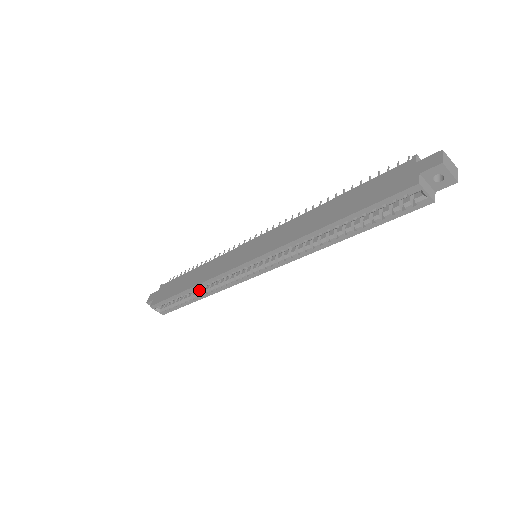
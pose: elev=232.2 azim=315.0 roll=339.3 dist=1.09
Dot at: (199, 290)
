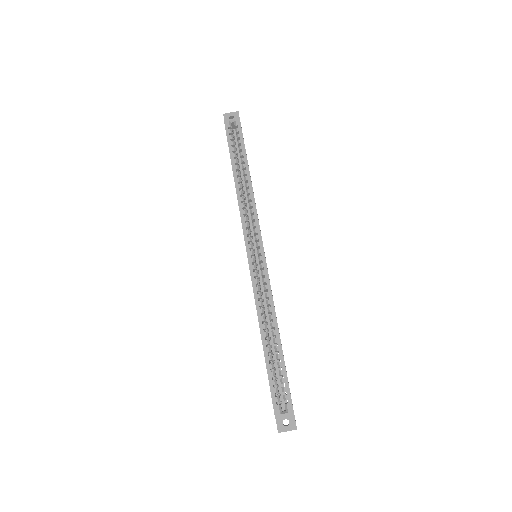
Dot at: occluded
